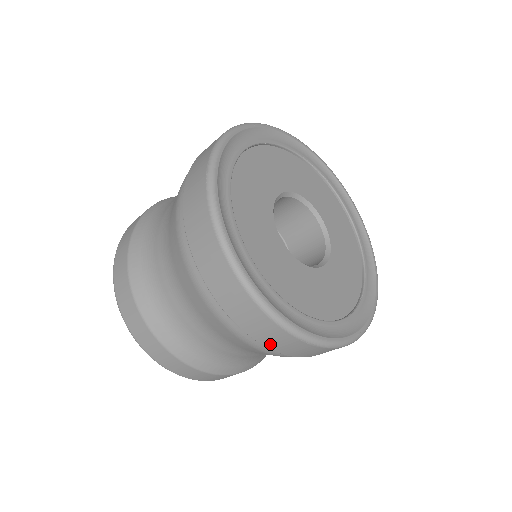
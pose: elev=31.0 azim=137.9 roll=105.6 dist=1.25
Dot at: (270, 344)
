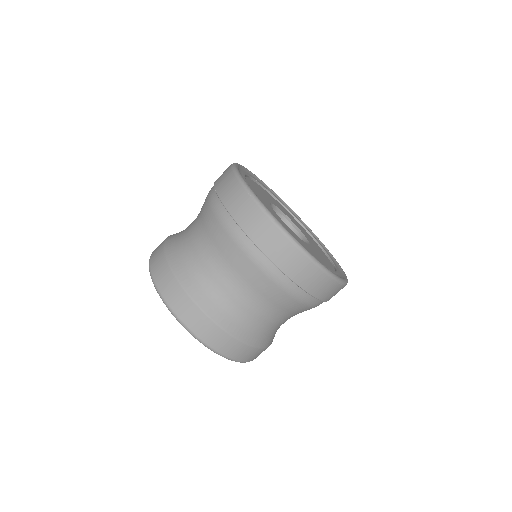
Dot at: (319, 294)
